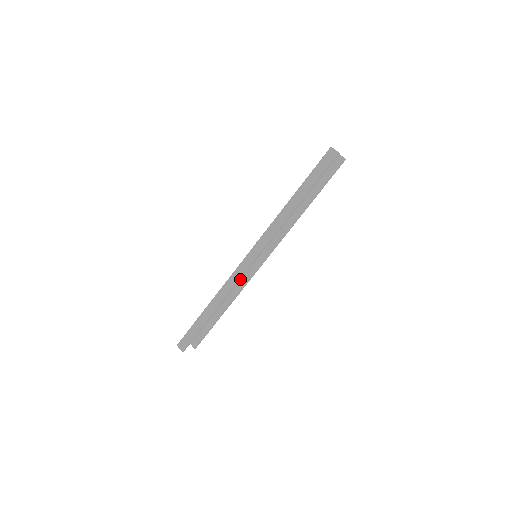
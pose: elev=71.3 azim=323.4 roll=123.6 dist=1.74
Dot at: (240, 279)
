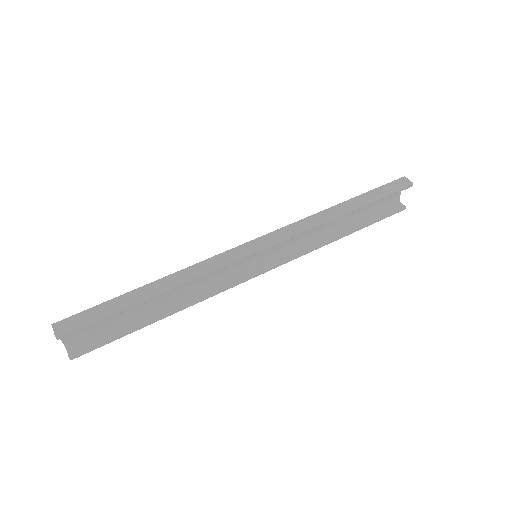
Dot at: (224, 266)
